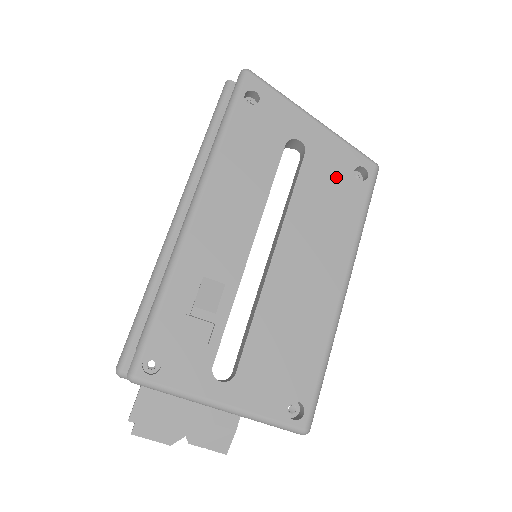
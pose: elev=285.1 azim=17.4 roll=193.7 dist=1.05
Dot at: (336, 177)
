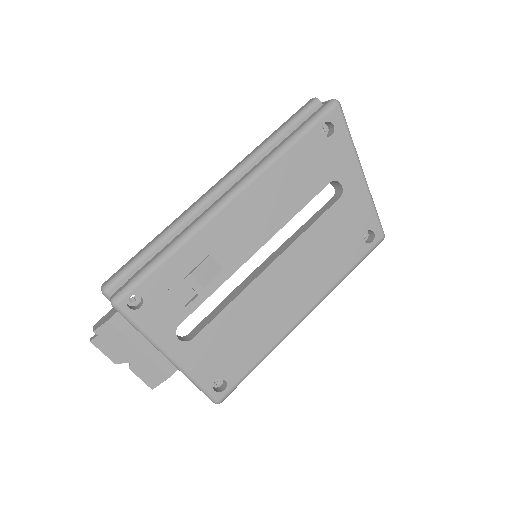
Dot at: (350, 229)
